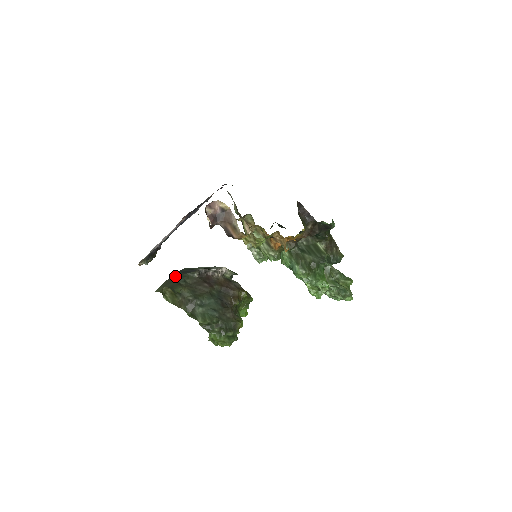
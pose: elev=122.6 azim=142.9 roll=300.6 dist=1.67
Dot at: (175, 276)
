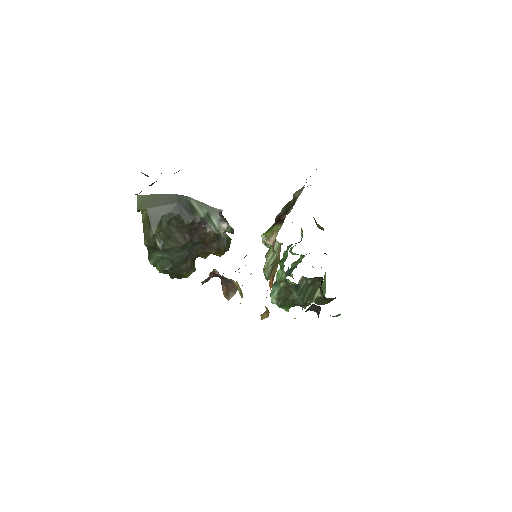
Dot at: (167, 204)
